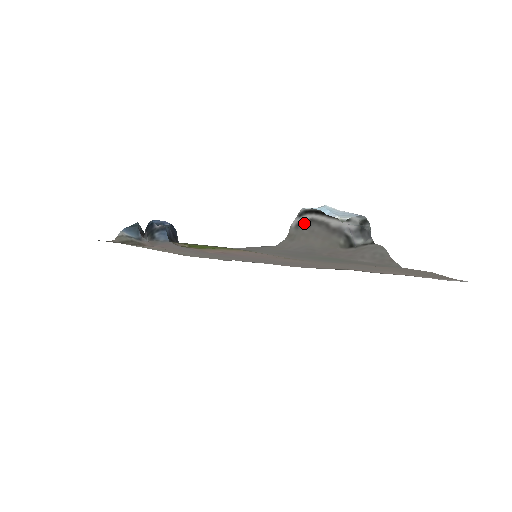
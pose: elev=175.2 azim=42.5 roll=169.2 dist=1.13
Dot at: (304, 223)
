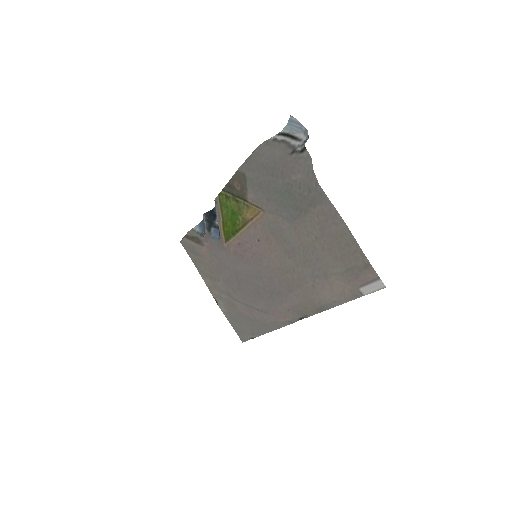
Dot at: (278, 140)
